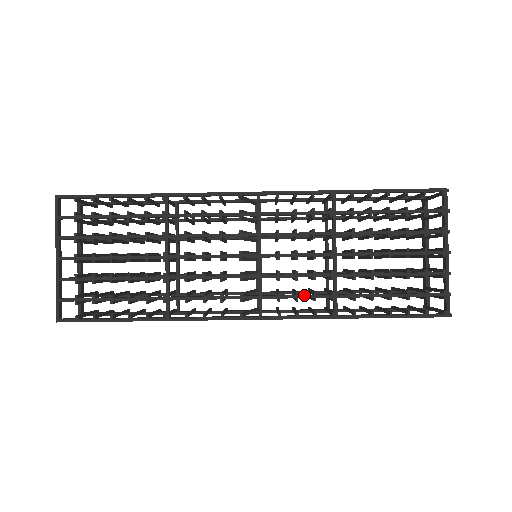
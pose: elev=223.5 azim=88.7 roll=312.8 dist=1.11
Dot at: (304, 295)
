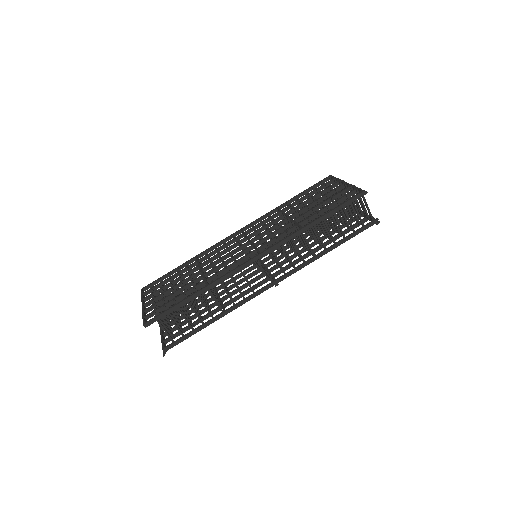
Dot at: (280, 234)
